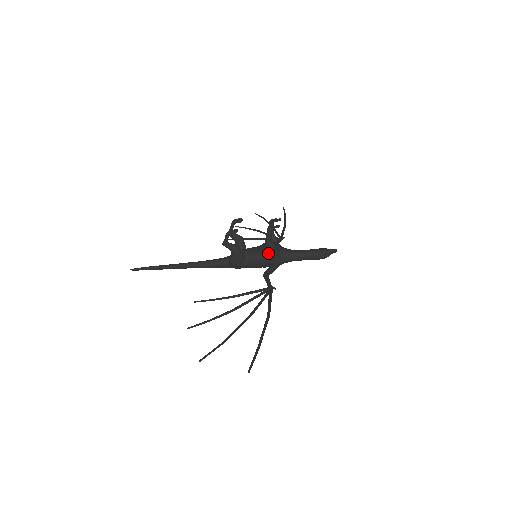
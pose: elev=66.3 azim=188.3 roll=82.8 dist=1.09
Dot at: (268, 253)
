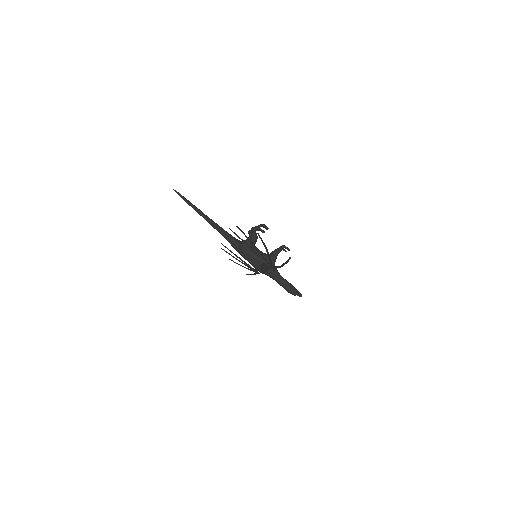
Dot at: occluded
